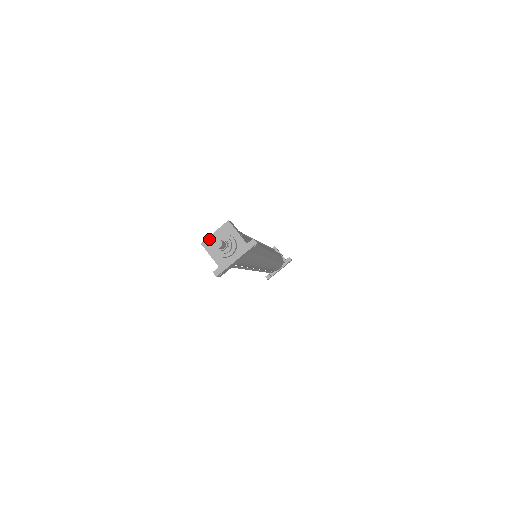
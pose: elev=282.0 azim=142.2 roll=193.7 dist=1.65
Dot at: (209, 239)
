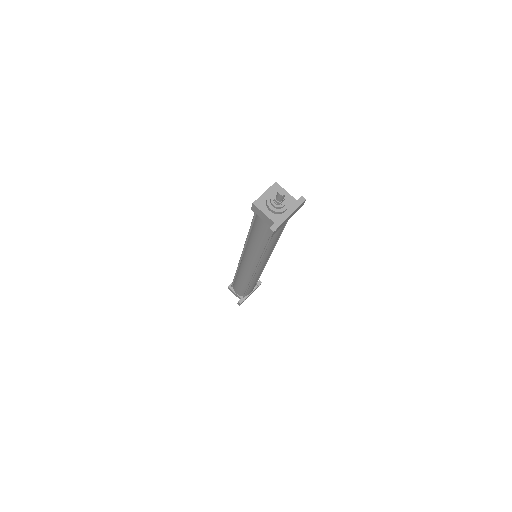
Dot at: (260, 199)
